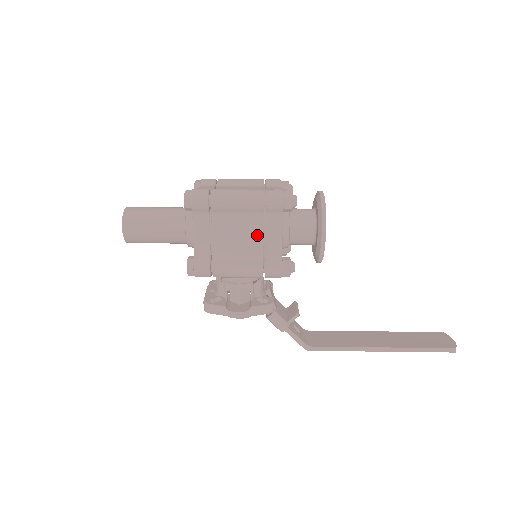
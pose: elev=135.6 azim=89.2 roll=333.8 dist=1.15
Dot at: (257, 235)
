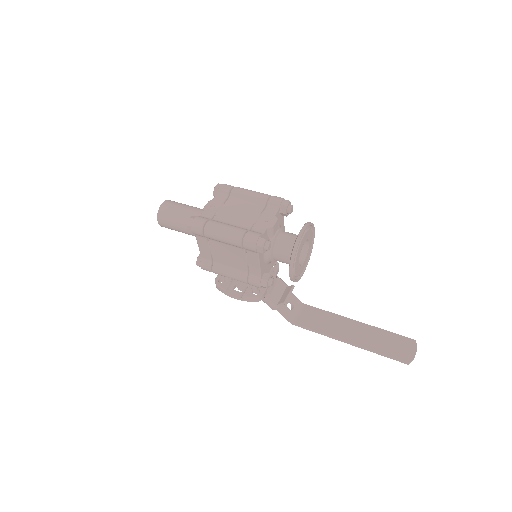
Dot at: (241, 259)
